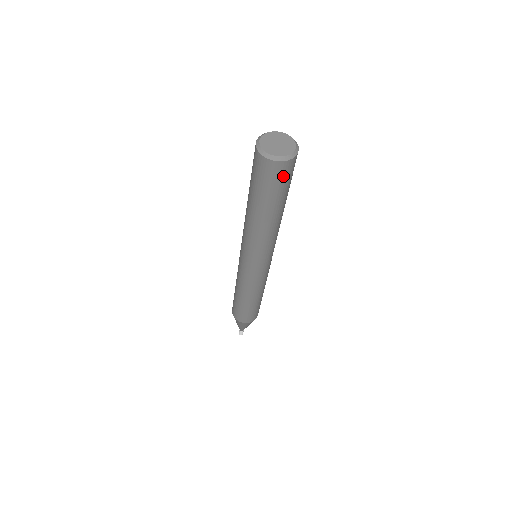
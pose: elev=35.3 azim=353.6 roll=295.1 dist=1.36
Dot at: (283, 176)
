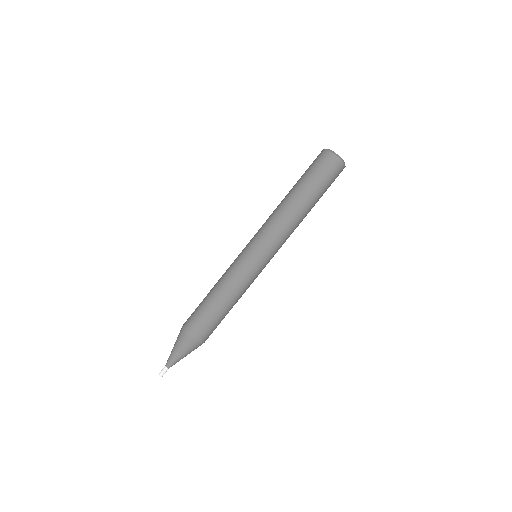
Dot at: (330, 169)
